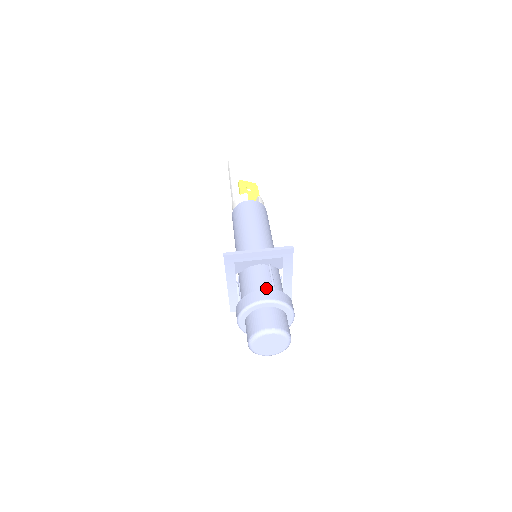
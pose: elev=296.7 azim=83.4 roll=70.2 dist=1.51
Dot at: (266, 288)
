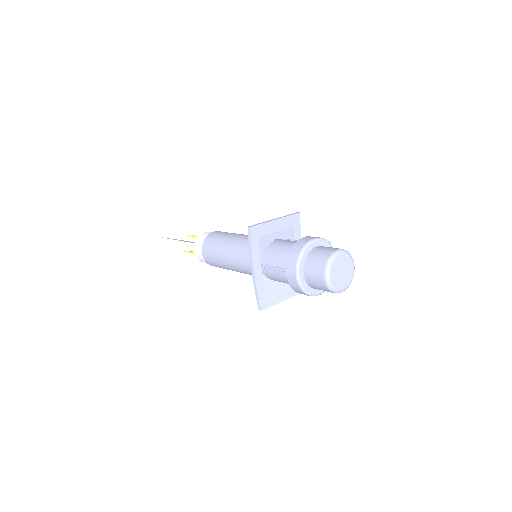
Dot at: occluded
